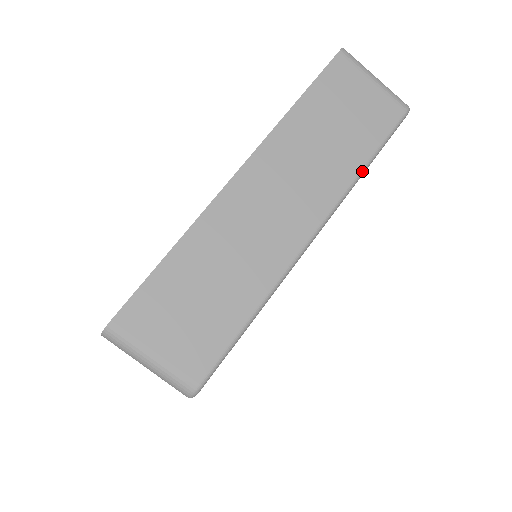
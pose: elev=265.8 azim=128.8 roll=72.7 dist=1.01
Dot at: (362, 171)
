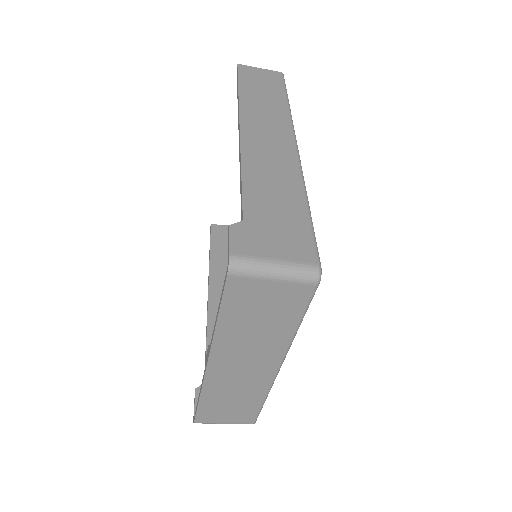
Dot at: (296, 332)
